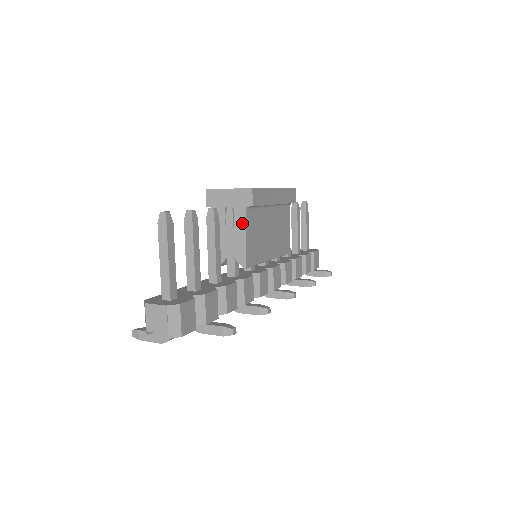
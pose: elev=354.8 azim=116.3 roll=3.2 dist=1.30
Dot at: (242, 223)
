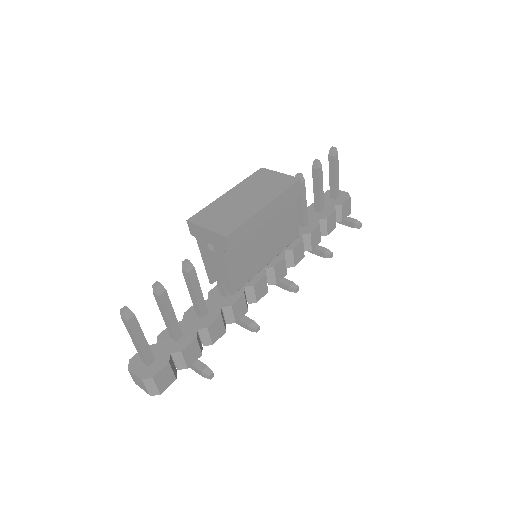
Dot at: (223, 261)
